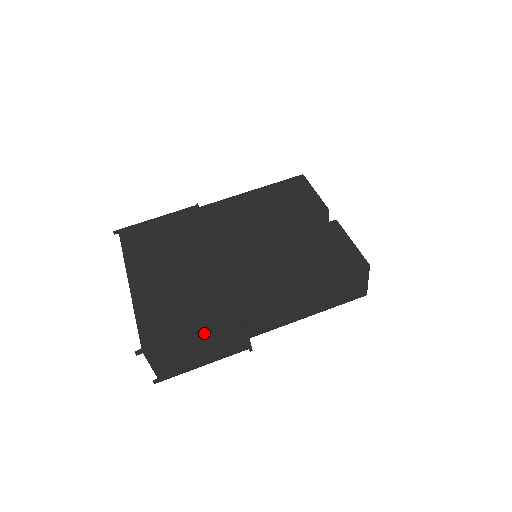
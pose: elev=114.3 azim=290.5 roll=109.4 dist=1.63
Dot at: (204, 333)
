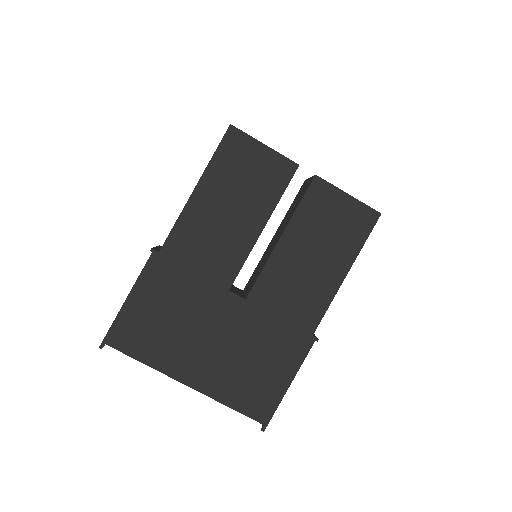
Dot at: occluded
